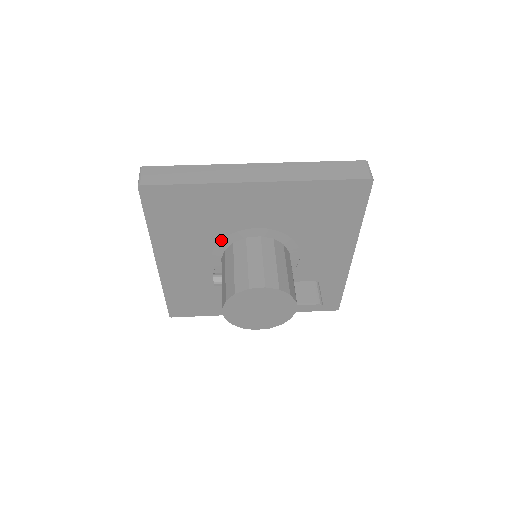
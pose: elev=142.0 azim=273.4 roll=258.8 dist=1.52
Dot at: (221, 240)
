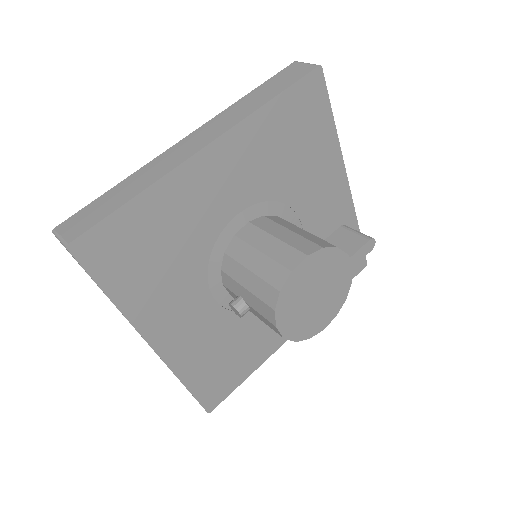
Dot at: (209, 259)
